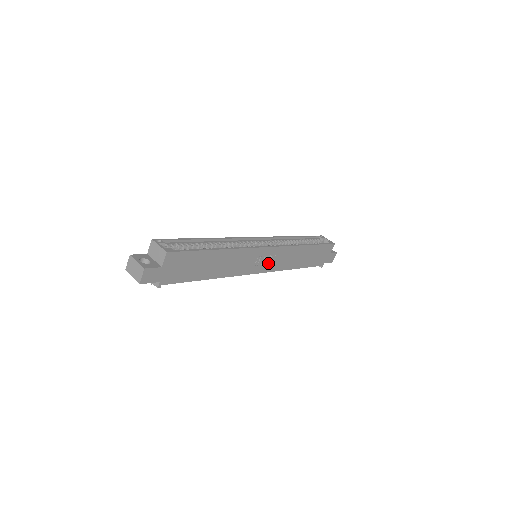
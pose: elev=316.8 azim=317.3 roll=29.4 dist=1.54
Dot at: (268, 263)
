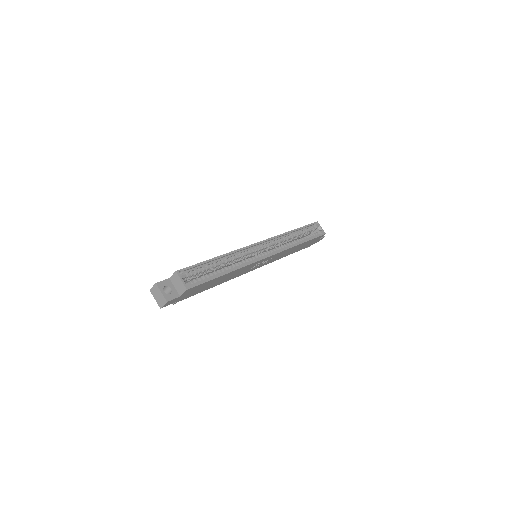
Dot at: (264, 262)
